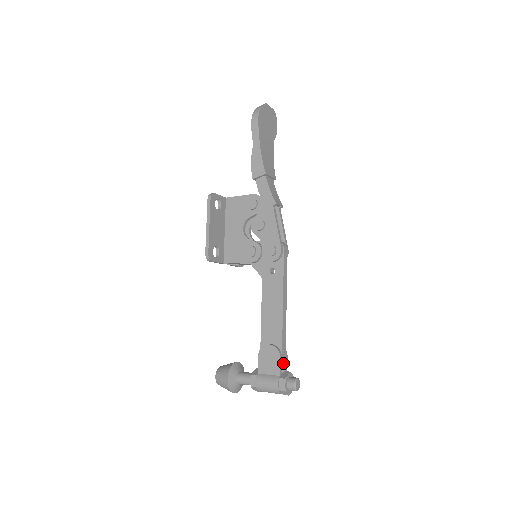
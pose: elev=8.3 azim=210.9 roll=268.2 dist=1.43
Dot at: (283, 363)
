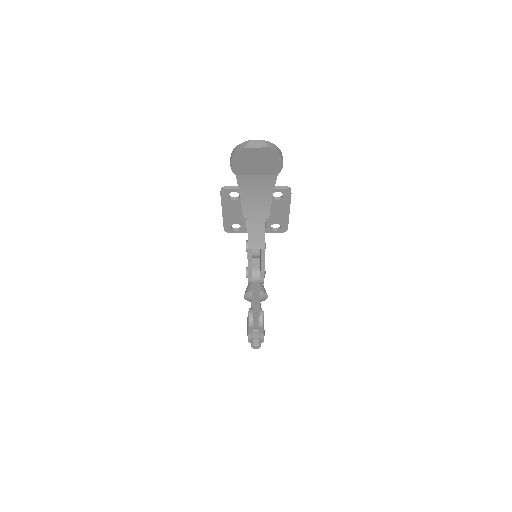
Dot at: (256, 328)
